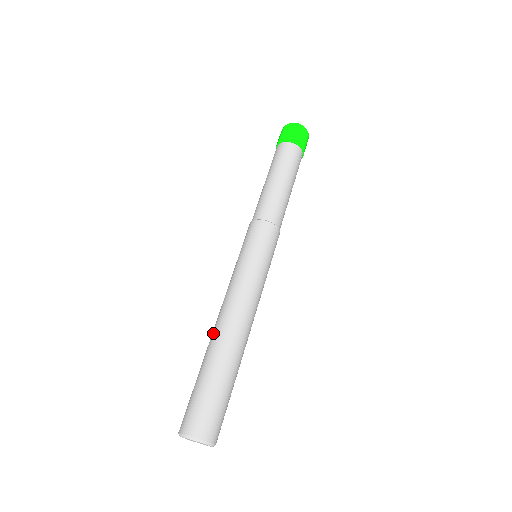
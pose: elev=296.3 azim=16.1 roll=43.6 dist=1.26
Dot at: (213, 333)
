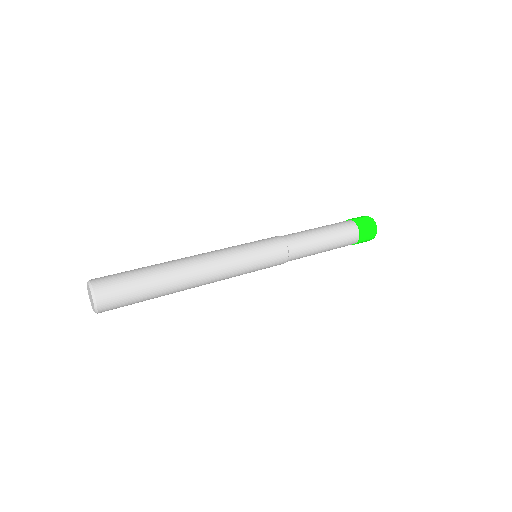
Dot at: occluded
